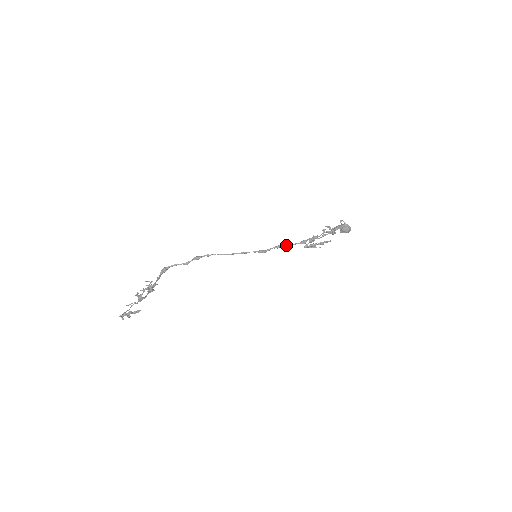
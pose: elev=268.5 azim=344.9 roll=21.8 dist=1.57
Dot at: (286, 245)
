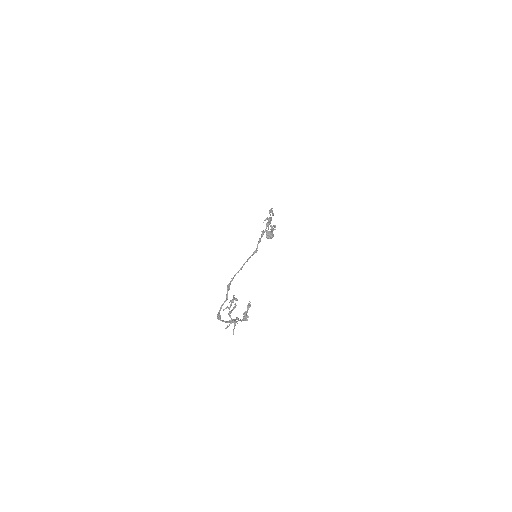
Dot at: (262, 235)
